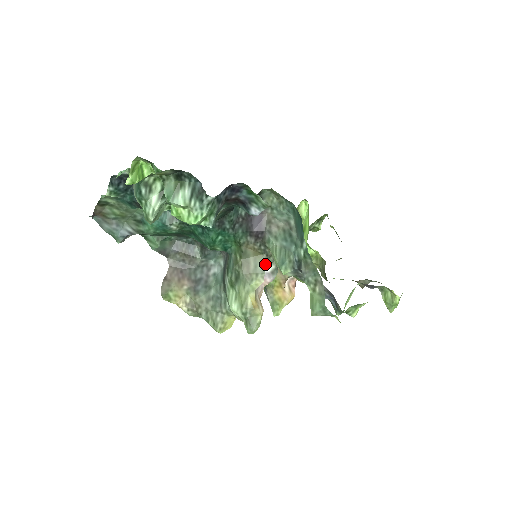
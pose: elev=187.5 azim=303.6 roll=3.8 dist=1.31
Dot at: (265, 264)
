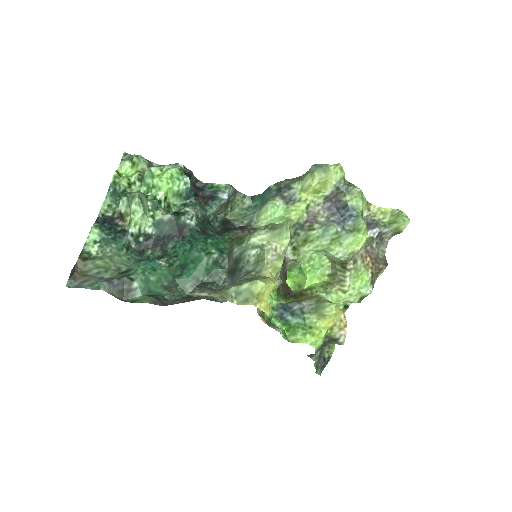
Dot at: occluded
